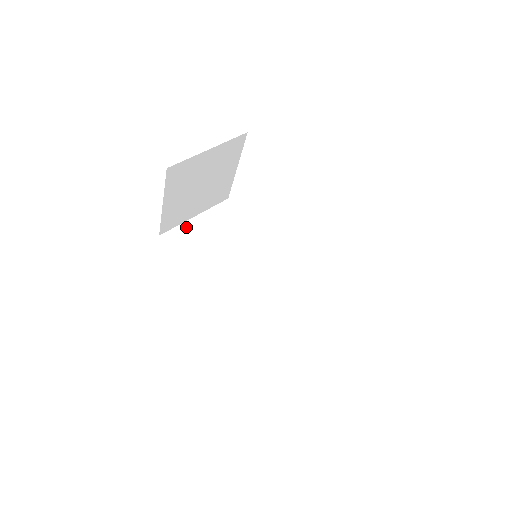
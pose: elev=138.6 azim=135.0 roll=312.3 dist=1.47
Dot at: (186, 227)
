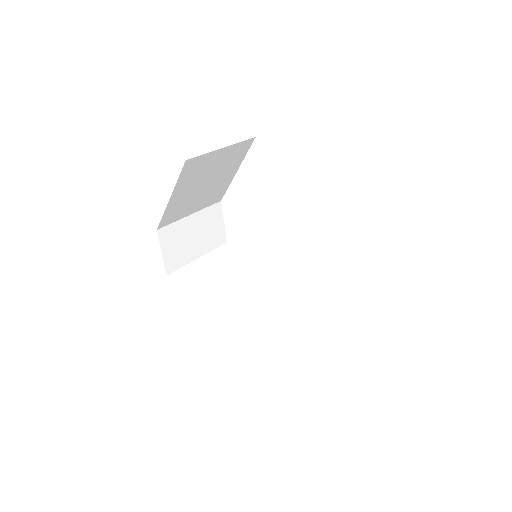
Dot at: (182, 224)
